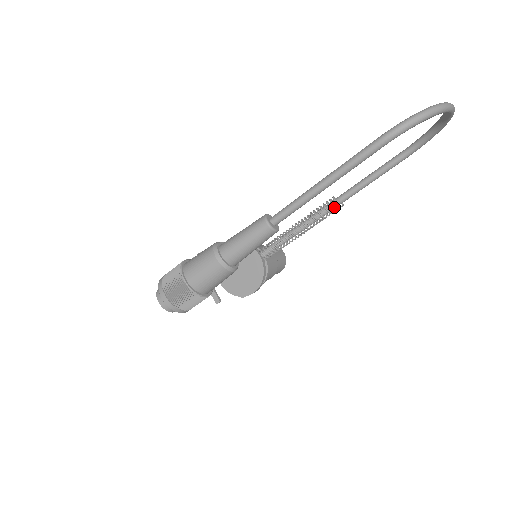
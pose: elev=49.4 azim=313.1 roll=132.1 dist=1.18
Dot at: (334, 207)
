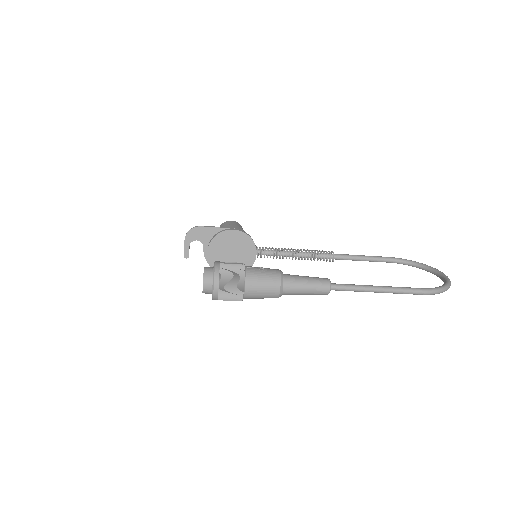
Dot at: (329, 259)
